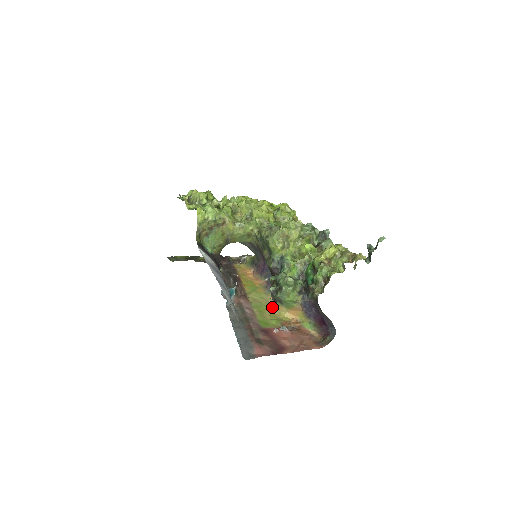
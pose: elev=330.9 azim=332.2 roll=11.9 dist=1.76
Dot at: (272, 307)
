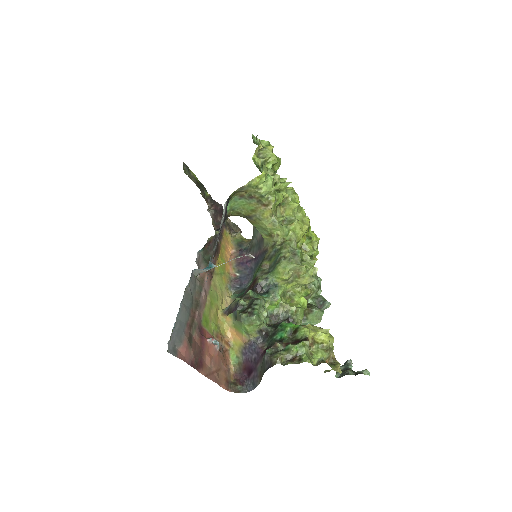
Dot at: (222, 307)
